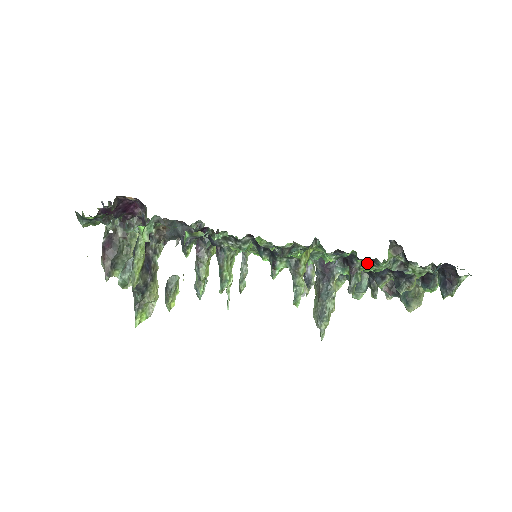
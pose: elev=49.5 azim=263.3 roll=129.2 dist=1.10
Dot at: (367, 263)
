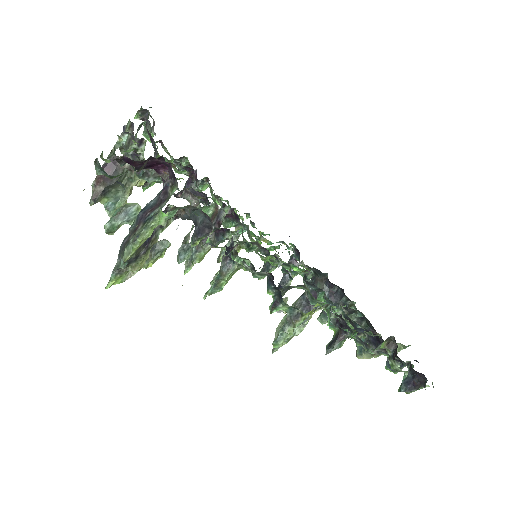
Dot at: (358, 340)
